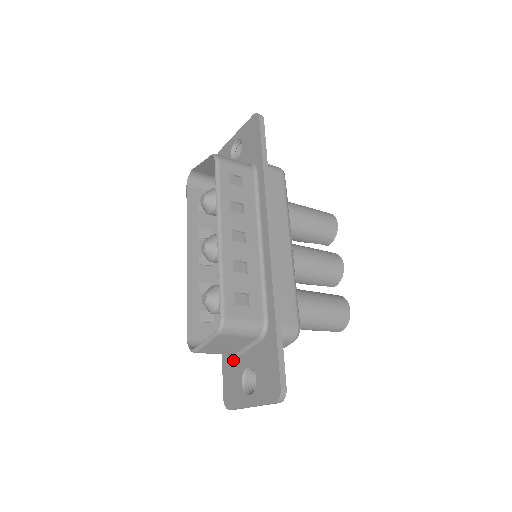
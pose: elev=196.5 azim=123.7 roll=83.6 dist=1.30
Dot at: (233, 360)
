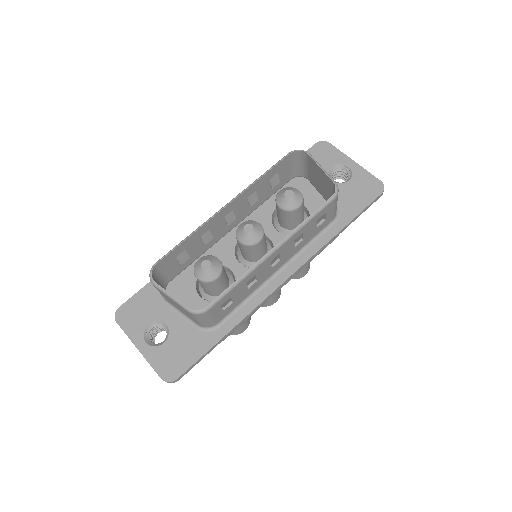
Dot at: (160, 299)
